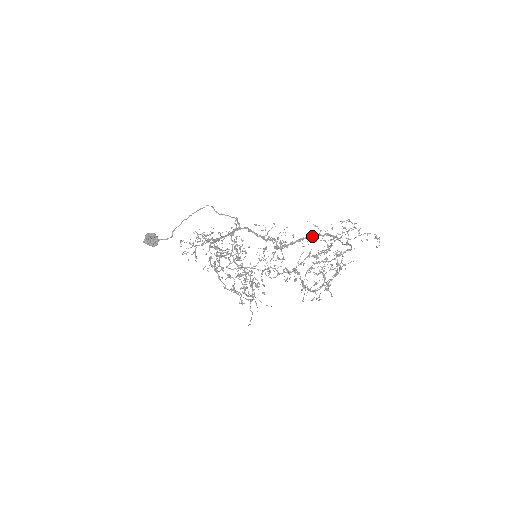
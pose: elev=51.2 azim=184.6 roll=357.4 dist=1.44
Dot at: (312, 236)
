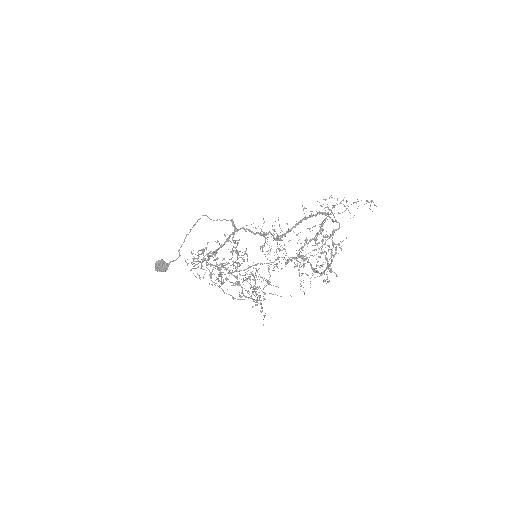
Dot at: (305, 218)
